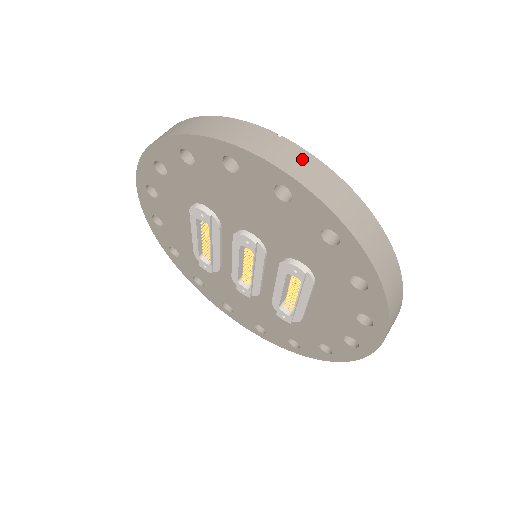
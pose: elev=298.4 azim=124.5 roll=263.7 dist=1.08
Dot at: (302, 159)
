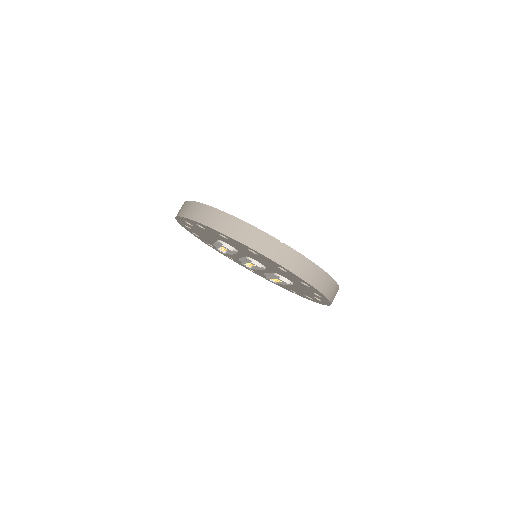
Dot at: (294, 257)
